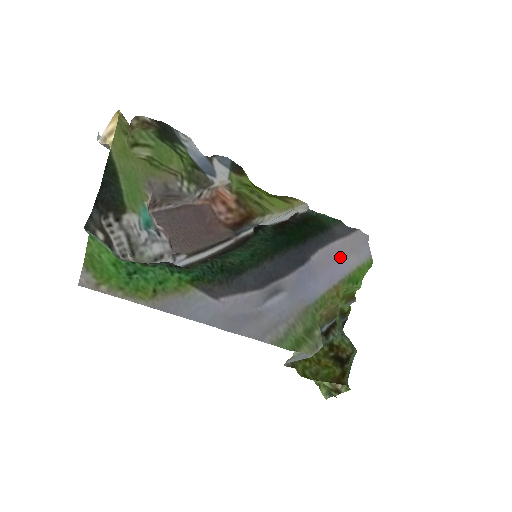
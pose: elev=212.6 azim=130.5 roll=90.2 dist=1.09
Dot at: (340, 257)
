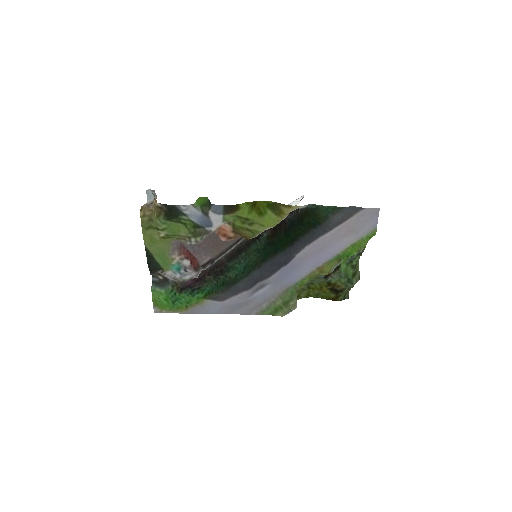
Dot at: (331, 243)
